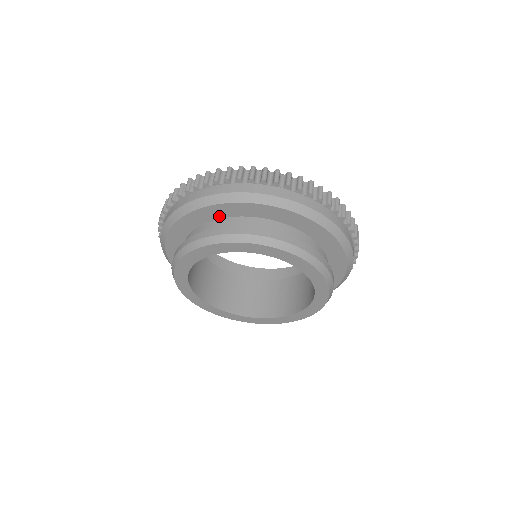
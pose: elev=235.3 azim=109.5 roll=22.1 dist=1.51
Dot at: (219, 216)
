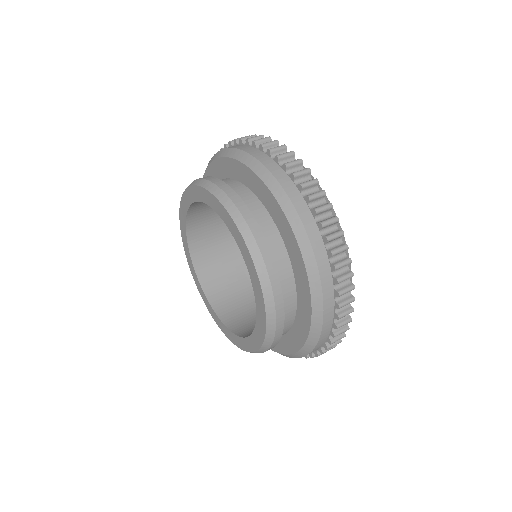
Dot at: (241, 179)
